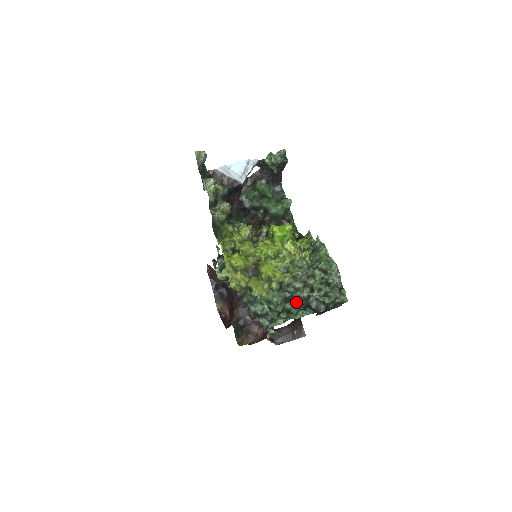
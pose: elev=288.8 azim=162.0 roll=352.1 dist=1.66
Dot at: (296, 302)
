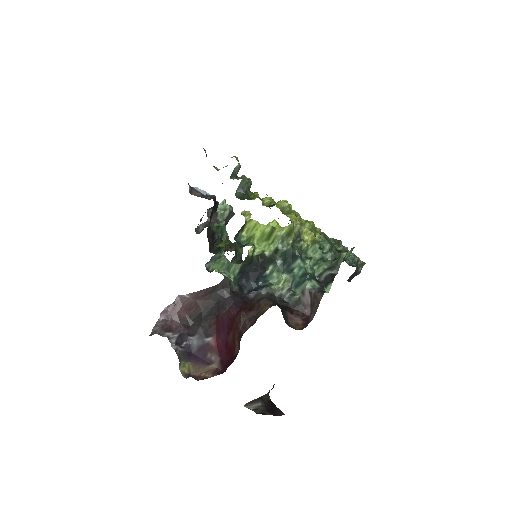
Dot at: occluded
